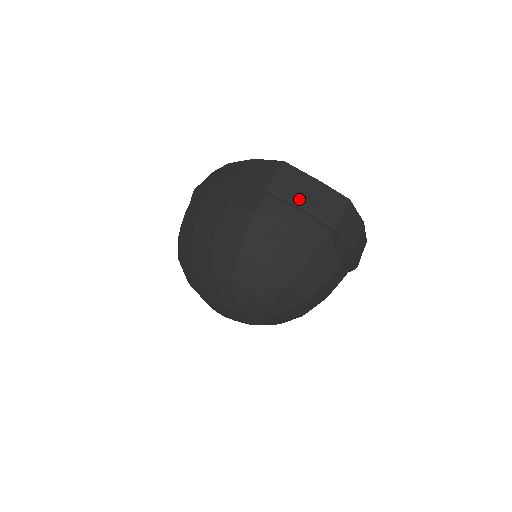
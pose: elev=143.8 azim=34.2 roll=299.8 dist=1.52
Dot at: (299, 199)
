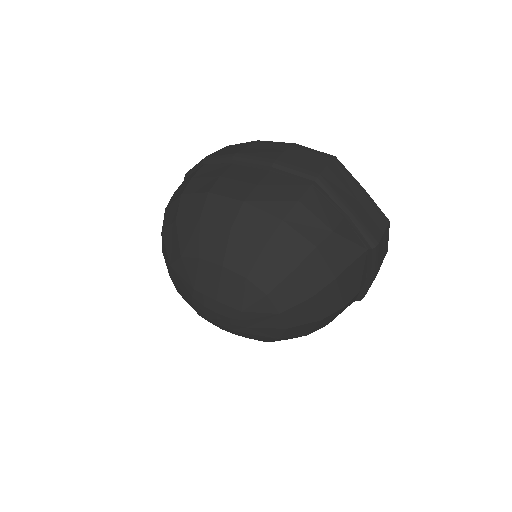
Dot at: (346, 202)
